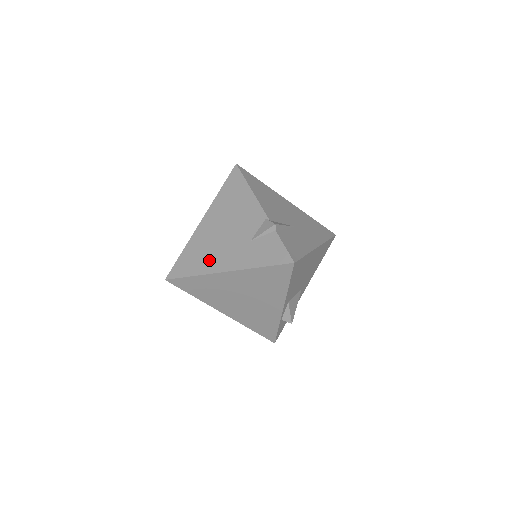
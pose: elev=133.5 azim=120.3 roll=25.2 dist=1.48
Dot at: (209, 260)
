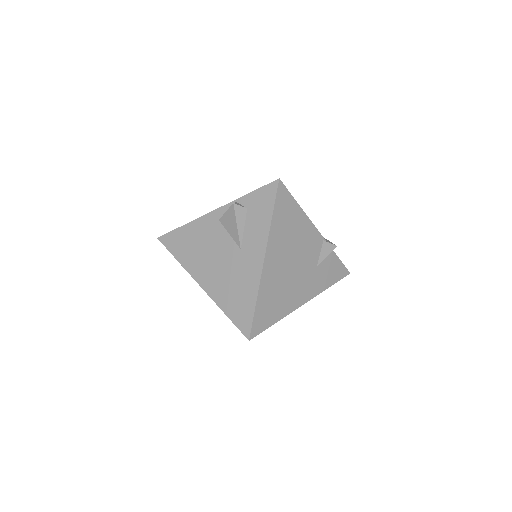
Dot at: (288, 300)
